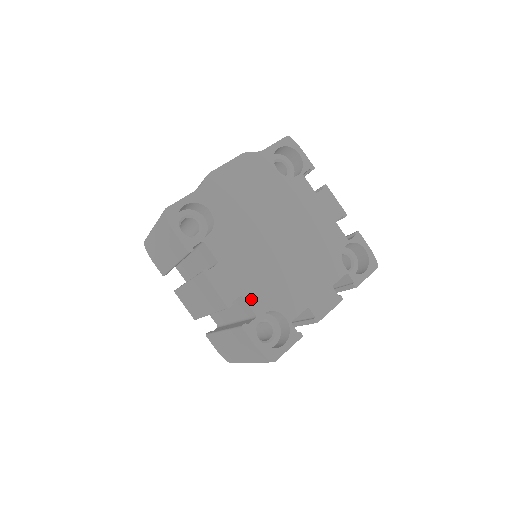
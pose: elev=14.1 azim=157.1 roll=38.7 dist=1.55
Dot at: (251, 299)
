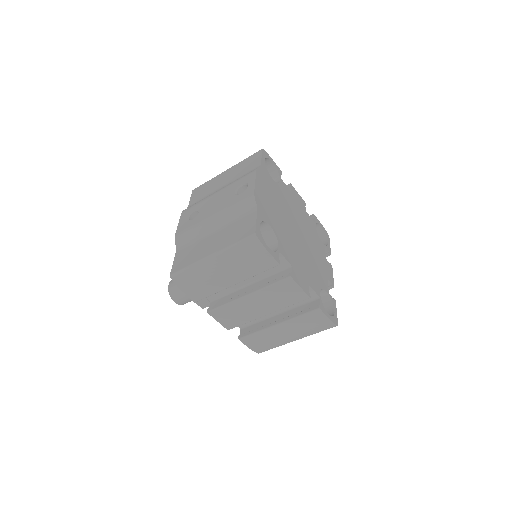
Dot at: (312, 286)
